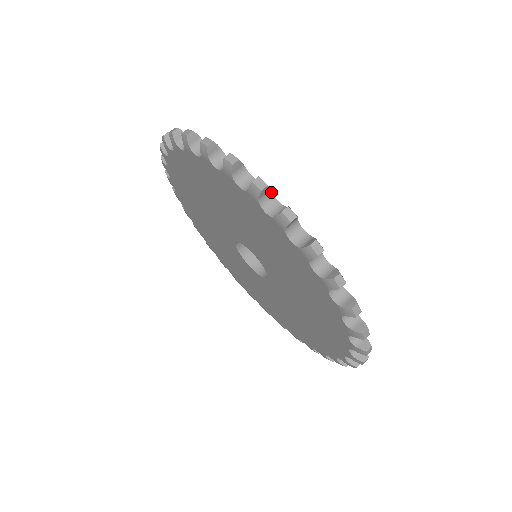
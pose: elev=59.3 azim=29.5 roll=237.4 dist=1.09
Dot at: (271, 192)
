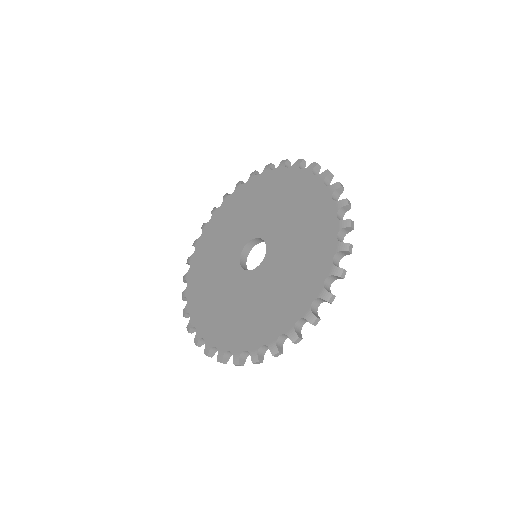
Dot at: occluded
